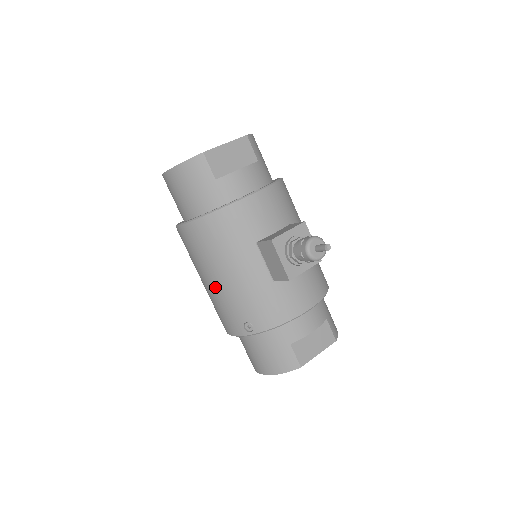
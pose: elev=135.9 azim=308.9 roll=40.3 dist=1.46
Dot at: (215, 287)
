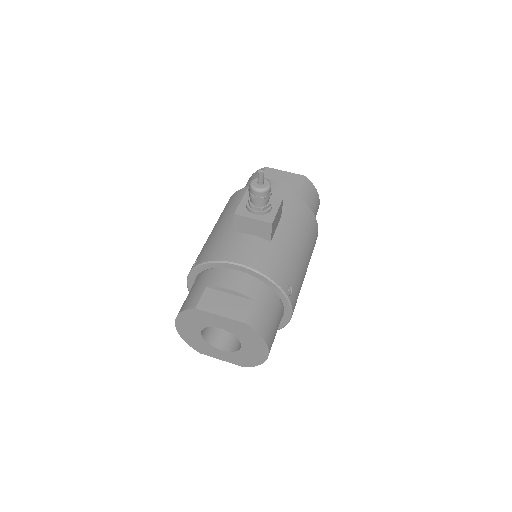
Dot at: occluded
